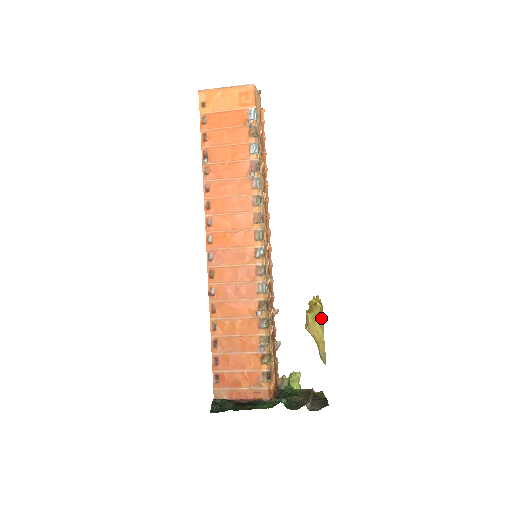
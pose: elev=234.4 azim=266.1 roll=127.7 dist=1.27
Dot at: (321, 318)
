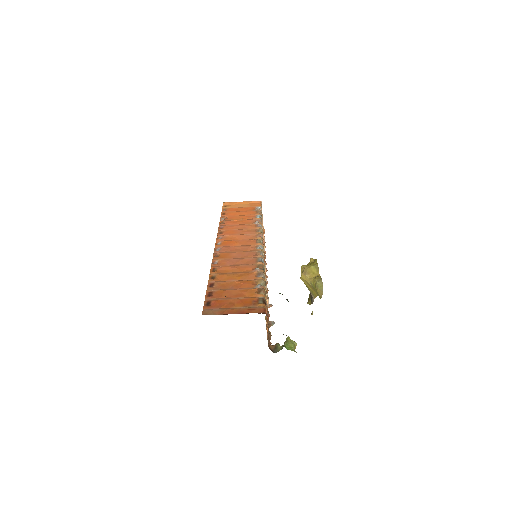
Dot at: (315, 263)
